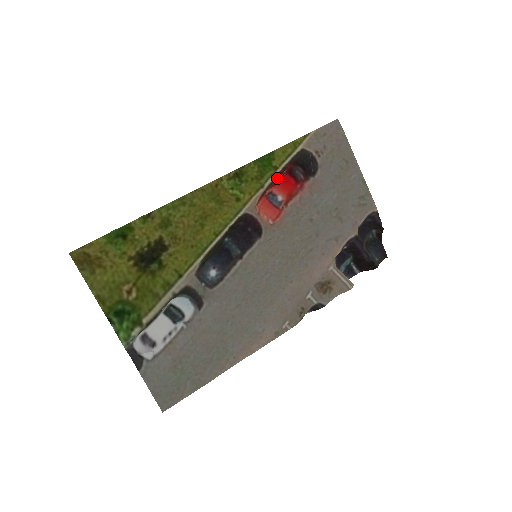
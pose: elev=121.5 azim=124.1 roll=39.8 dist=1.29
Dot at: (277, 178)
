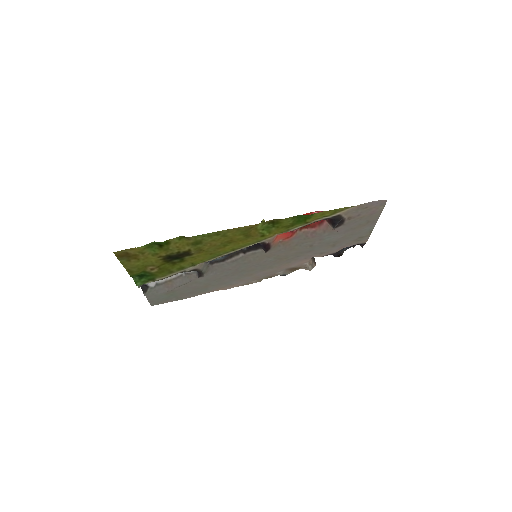
Dot at: occluded
